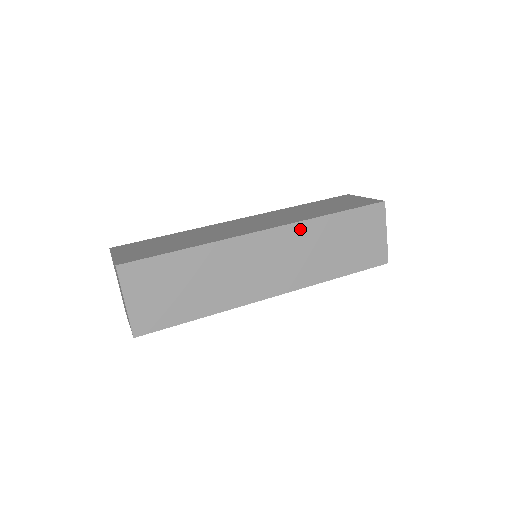
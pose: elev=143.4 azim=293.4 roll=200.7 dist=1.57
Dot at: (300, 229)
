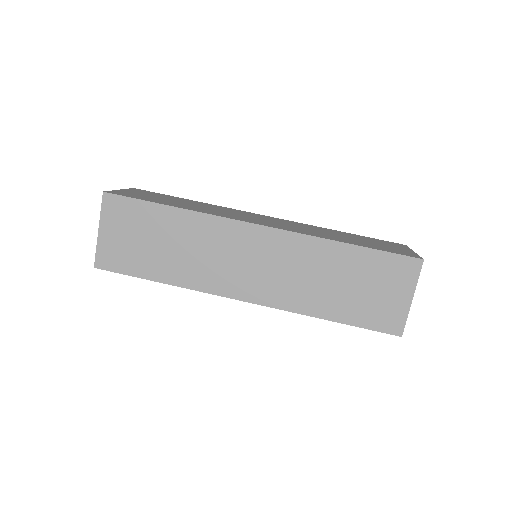
Dot at: (301, 243)
